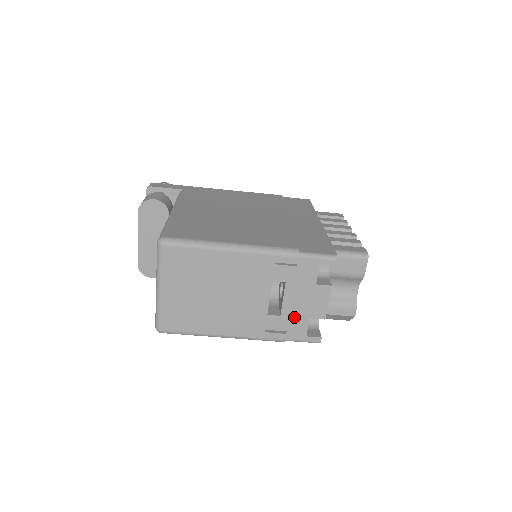
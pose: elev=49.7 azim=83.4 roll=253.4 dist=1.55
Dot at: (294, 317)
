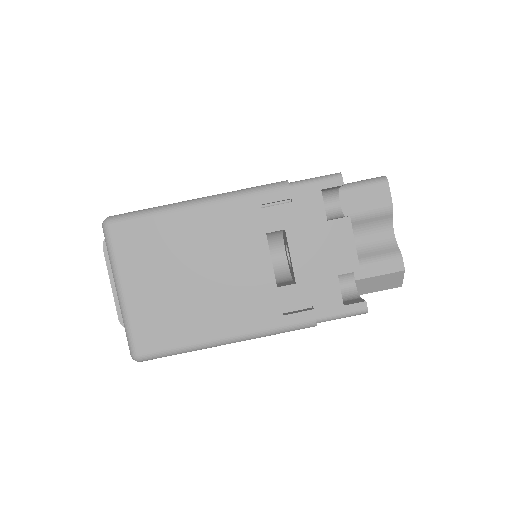
Dot at: (315, 280)
